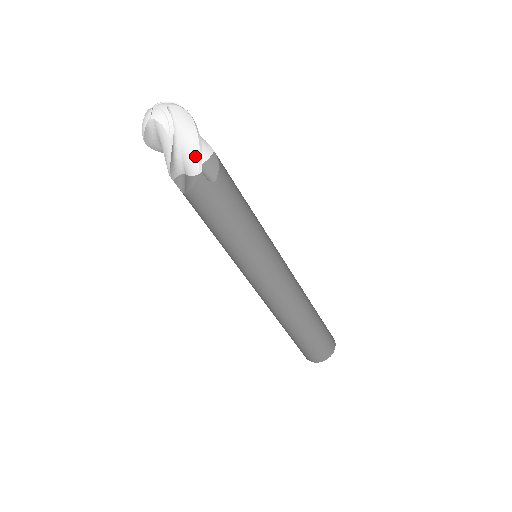
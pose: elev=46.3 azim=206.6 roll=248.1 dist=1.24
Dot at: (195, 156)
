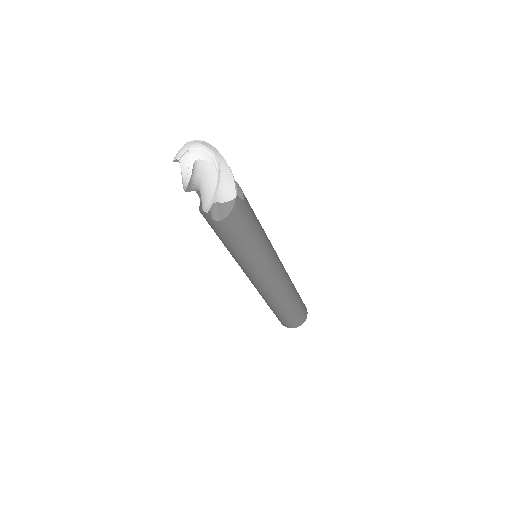
Dot at: (230, 182)
